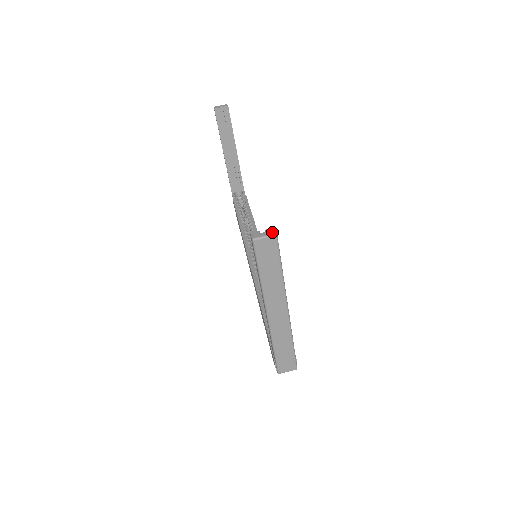
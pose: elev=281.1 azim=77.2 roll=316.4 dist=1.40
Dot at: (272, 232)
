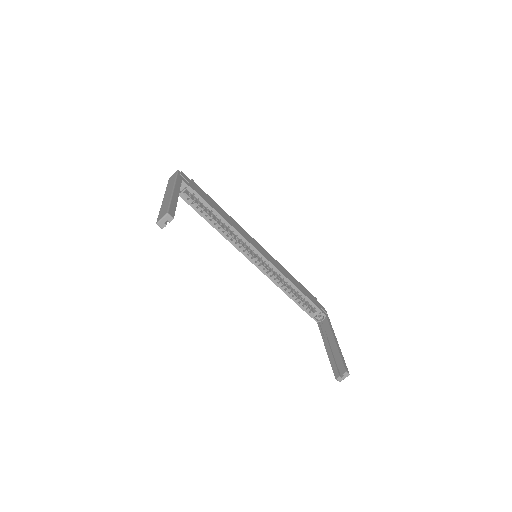
Dot at: (347, 376)
